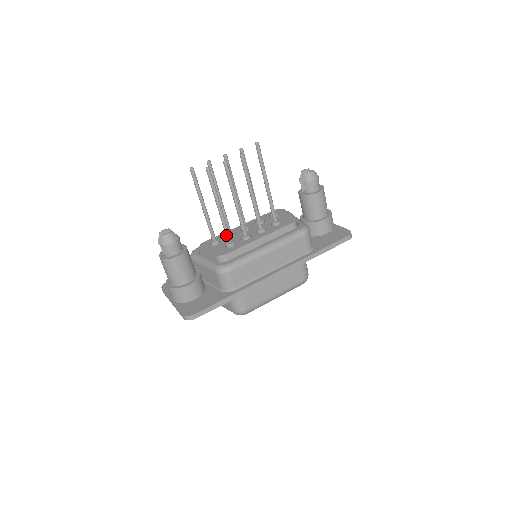
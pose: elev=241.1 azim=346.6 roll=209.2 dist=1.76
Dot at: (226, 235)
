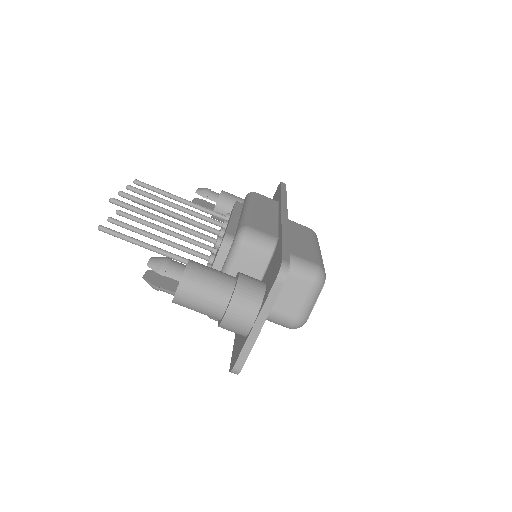
Dot at: (204, 237)
